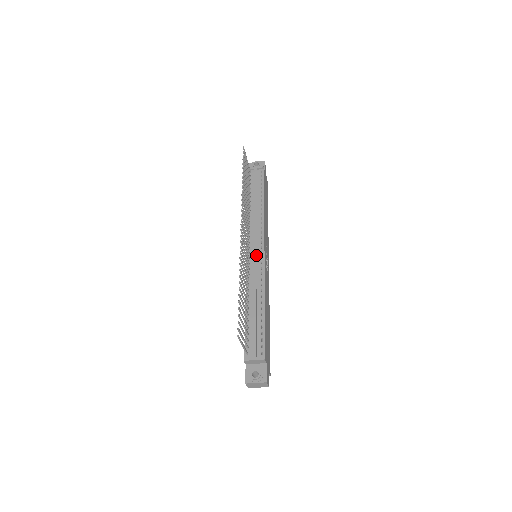
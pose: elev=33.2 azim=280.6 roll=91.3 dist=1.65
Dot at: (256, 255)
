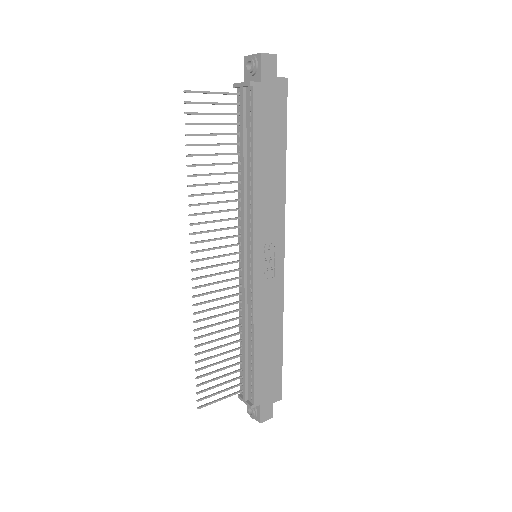
Dot at: (243, 270)
